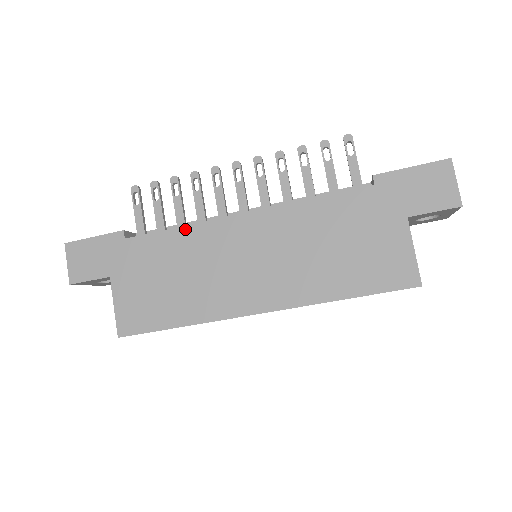
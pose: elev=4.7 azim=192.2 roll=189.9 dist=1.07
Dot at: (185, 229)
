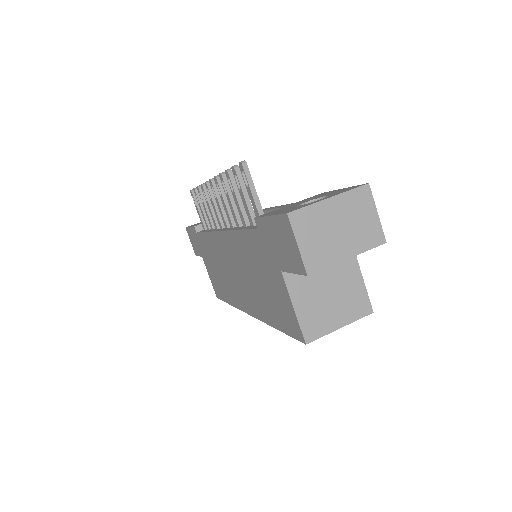
Dot at: (208, 235)
